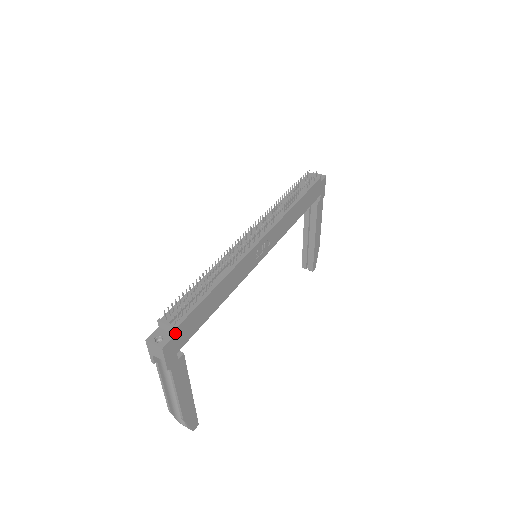
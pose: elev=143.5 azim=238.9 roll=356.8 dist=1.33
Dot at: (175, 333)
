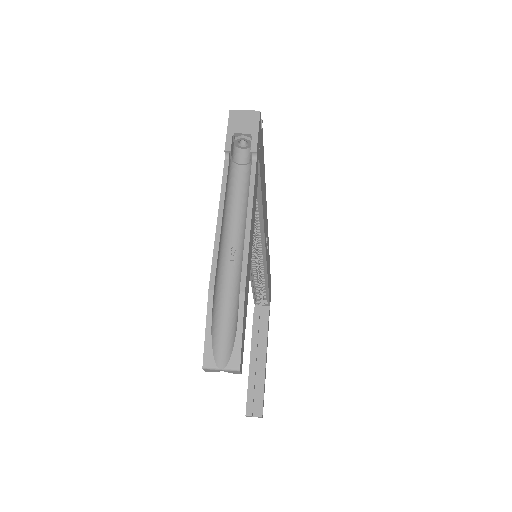
Dot at: (261, 128)
